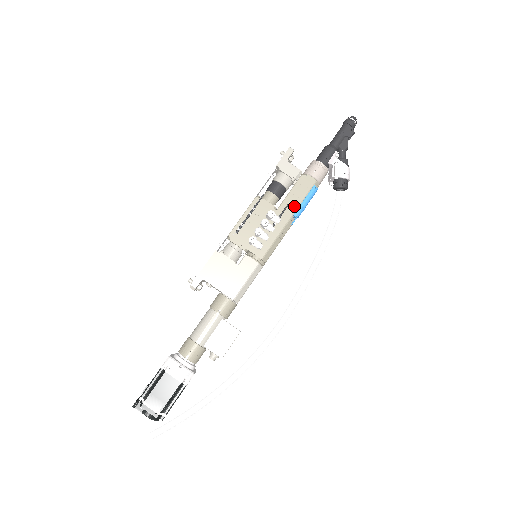
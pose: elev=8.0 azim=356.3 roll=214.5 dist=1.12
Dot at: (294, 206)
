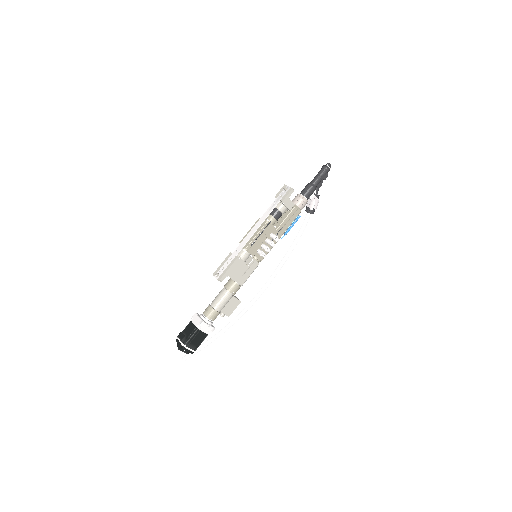
Dot at: (286, 228)
